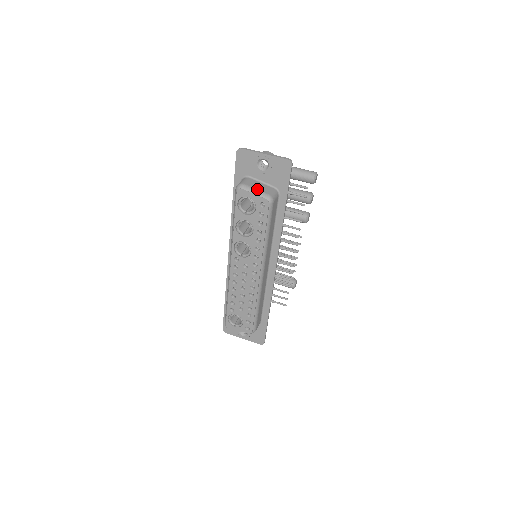
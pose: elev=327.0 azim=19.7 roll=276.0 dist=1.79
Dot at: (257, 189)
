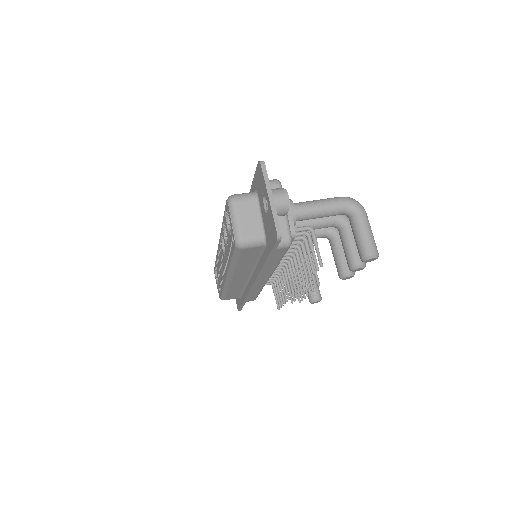
Dot at: (239, 221)
